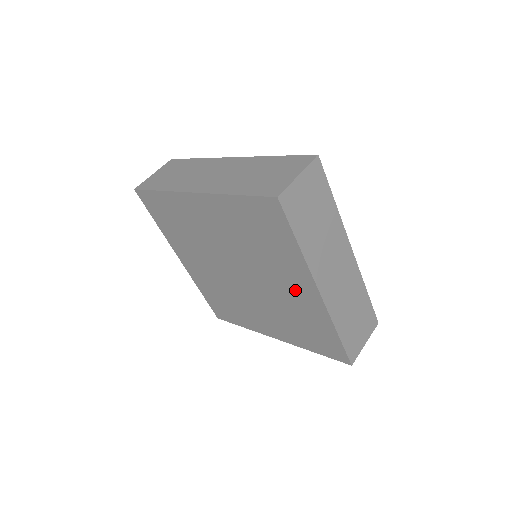
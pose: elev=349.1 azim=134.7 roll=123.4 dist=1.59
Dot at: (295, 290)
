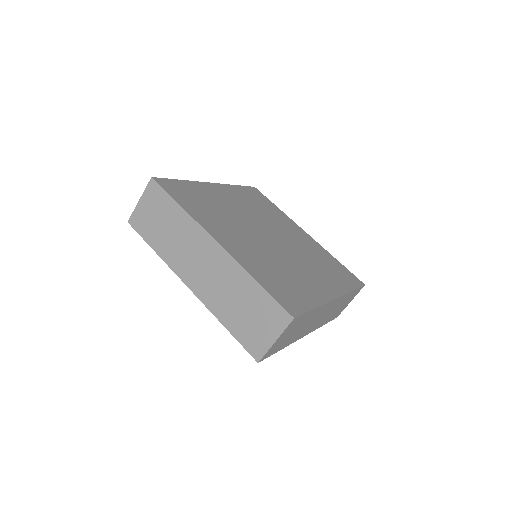
Dot at: occluded
